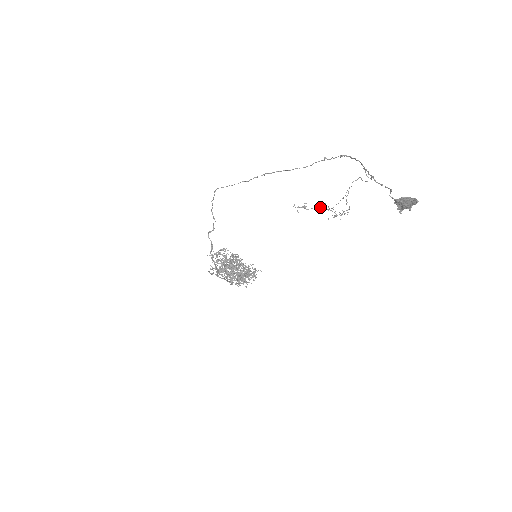
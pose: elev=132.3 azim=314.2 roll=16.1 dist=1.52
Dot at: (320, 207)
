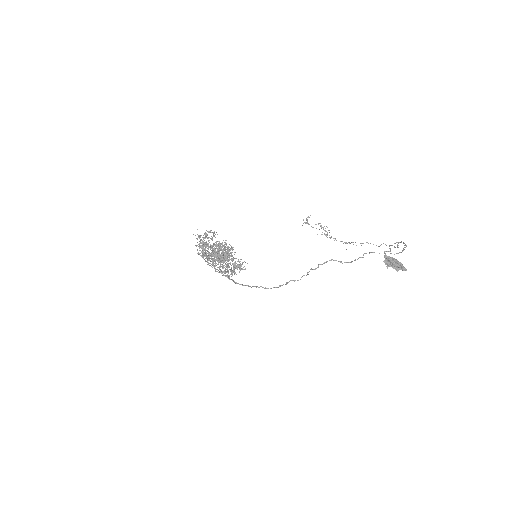
Dot at: occluded
